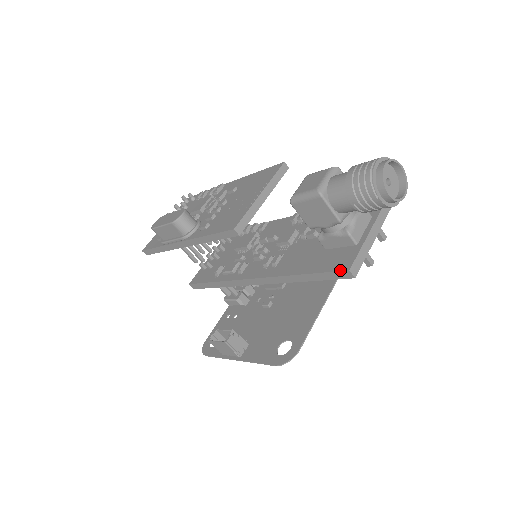
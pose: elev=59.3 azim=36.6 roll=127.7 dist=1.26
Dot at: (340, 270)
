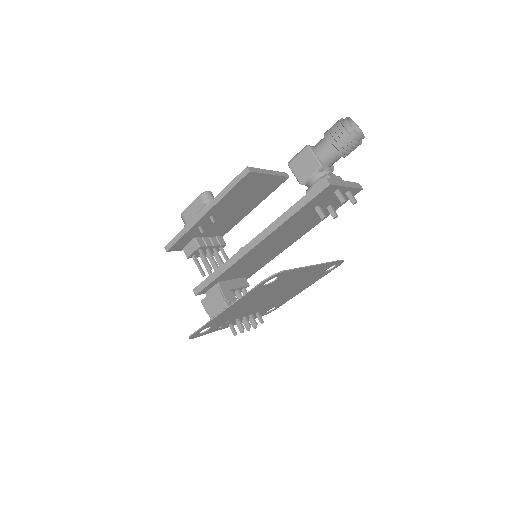
Dot at: (320, 183)
